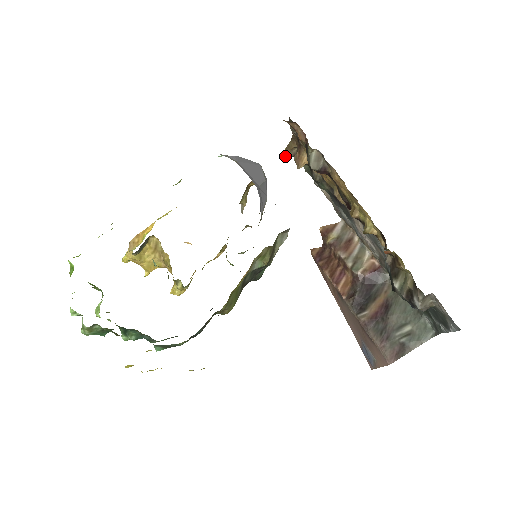
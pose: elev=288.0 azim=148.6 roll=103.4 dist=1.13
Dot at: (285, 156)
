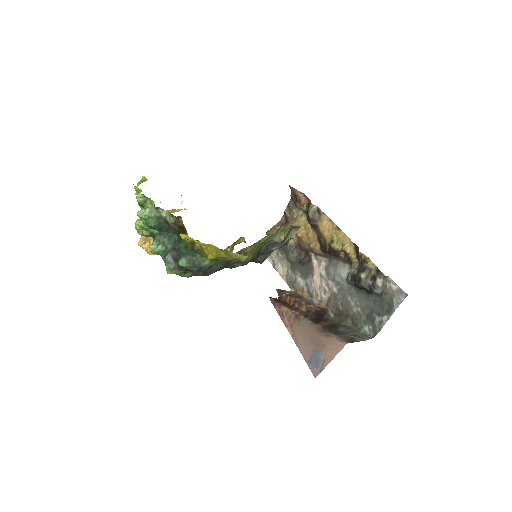
Dot at: (269, 232)
